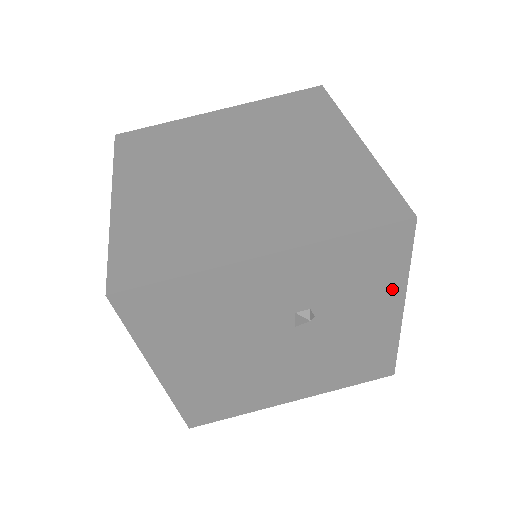
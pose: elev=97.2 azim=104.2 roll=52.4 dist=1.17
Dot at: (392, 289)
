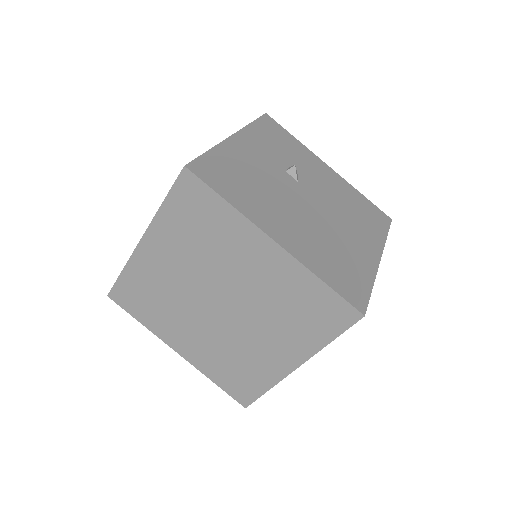
Dot at: (306, 152)
